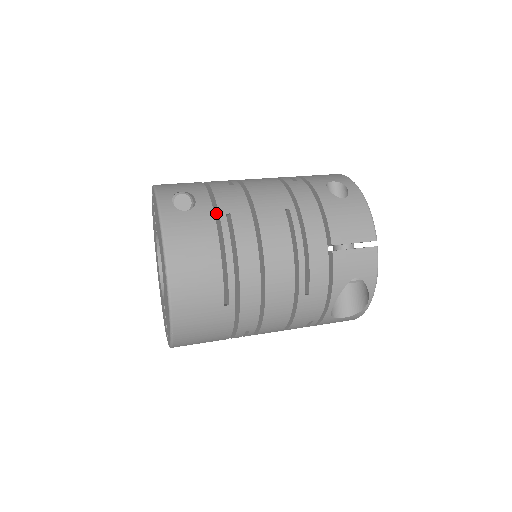
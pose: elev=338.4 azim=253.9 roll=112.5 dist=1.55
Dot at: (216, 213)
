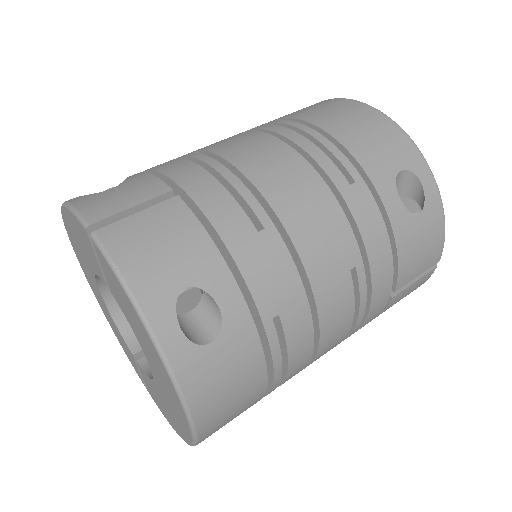
Dot at: (248, 306)
